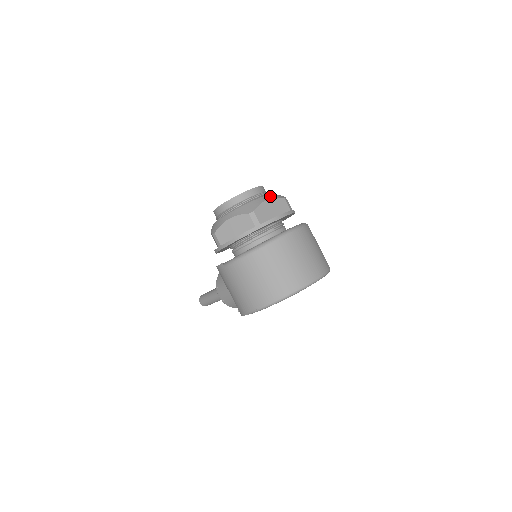
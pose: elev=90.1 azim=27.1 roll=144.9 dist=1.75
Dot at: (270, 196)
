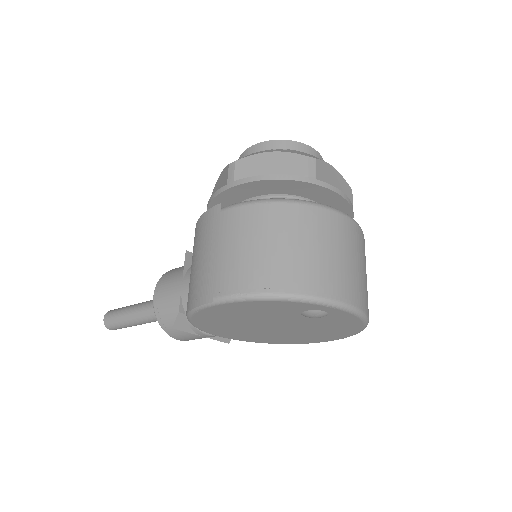
Dot at: occluded
